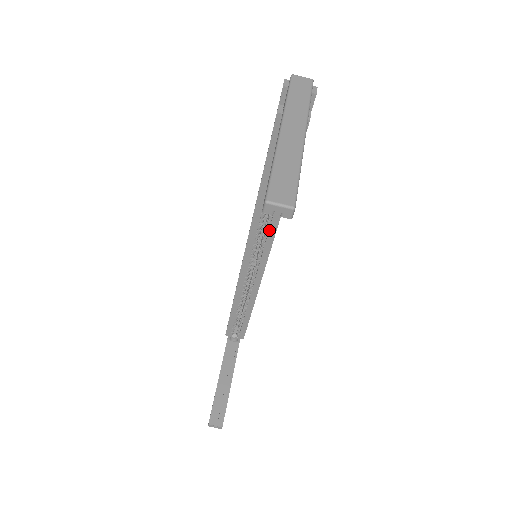
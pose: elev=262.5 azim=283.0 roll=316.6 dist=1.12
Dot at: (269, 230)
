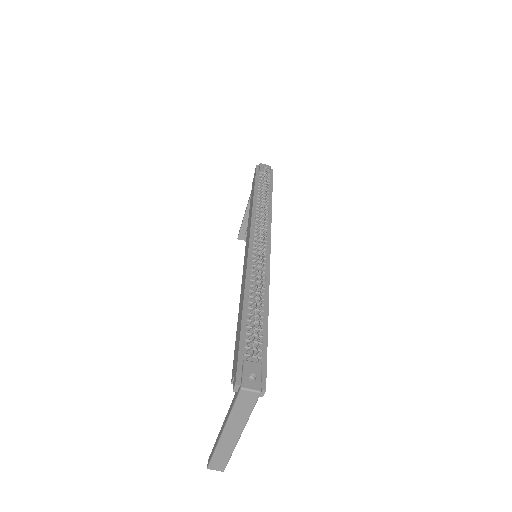
Dot at: occluded
